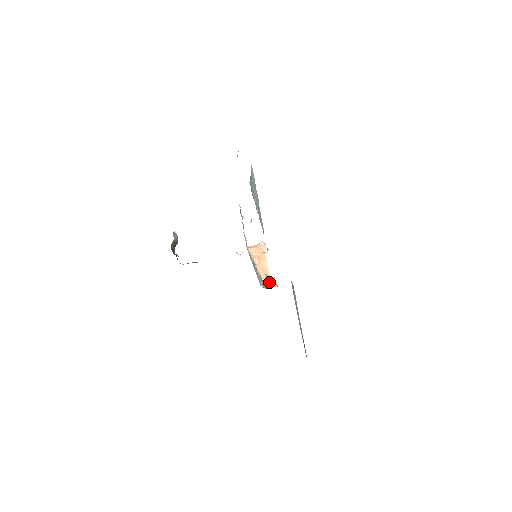
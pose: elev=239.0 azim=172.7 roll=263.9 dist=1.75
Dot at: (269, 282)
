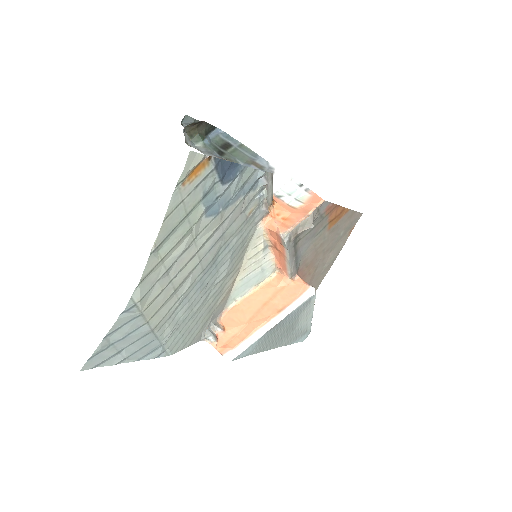
Dot at: (283, 271)
